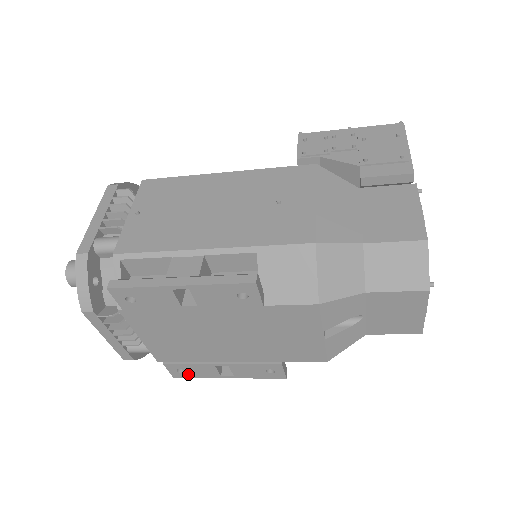
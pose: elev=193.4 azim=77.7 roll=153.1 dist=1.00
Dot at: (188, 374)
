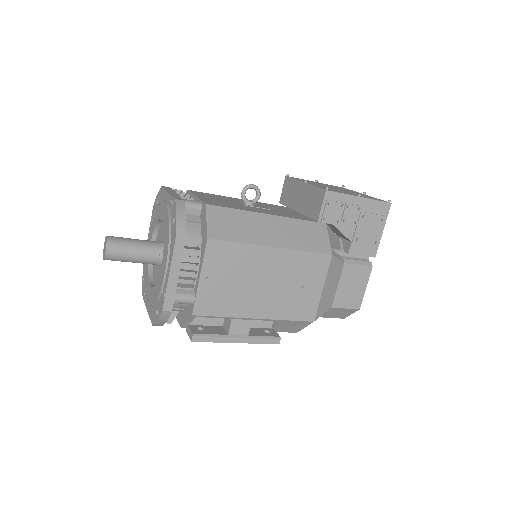
Dot at: occluded
